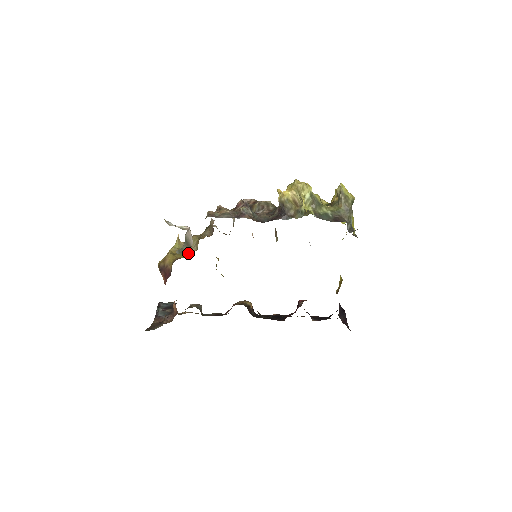
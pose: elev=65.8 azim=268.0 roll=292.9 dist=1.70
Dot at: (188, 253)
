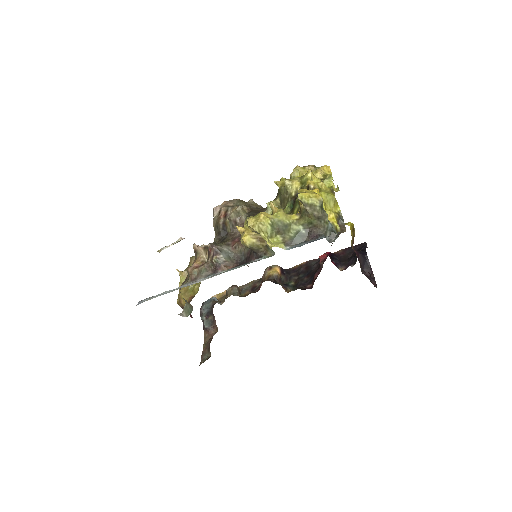
Dot at: (195, 288)
